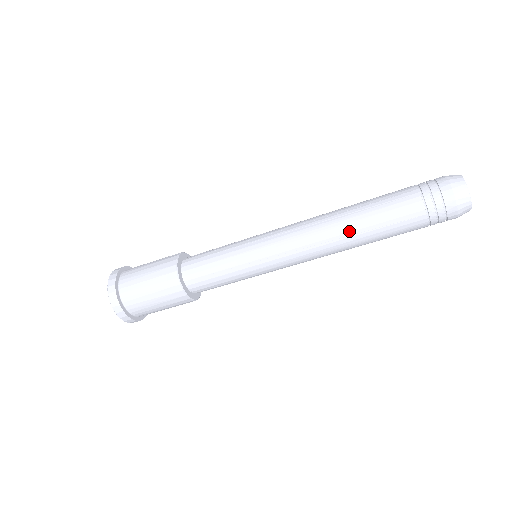
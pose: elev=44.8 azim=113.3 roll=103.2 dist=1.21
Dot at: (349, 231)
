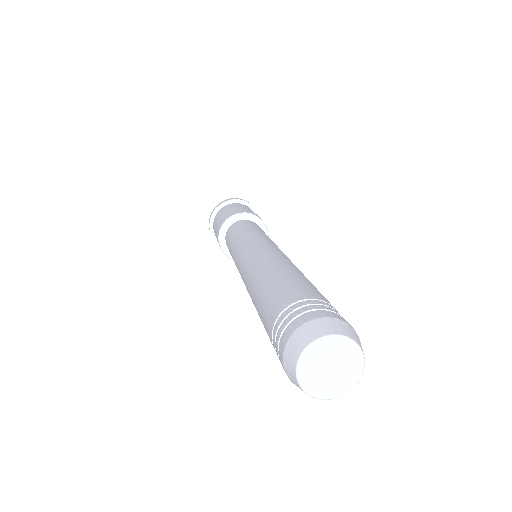
Dot at: (252, 297)
